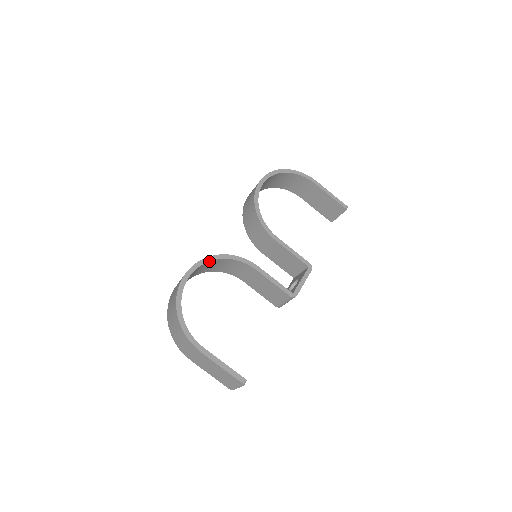
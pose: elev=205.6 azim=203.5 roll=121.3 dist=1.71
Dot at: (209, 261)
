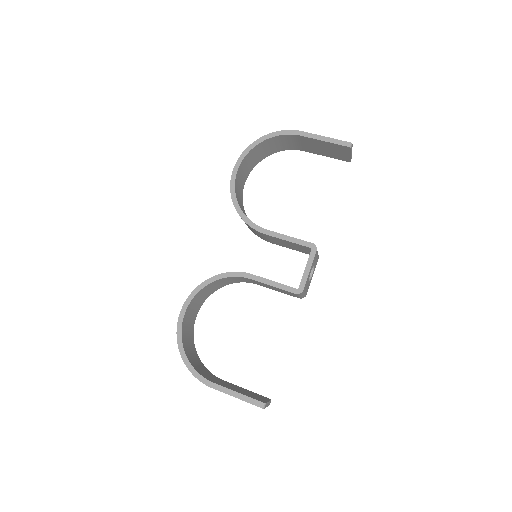
Dot at: (199, 291)
